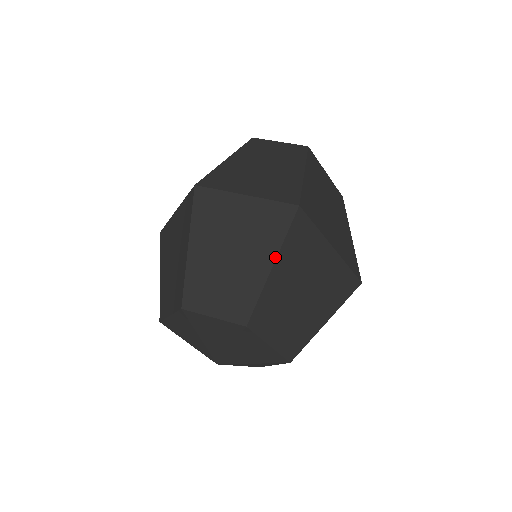
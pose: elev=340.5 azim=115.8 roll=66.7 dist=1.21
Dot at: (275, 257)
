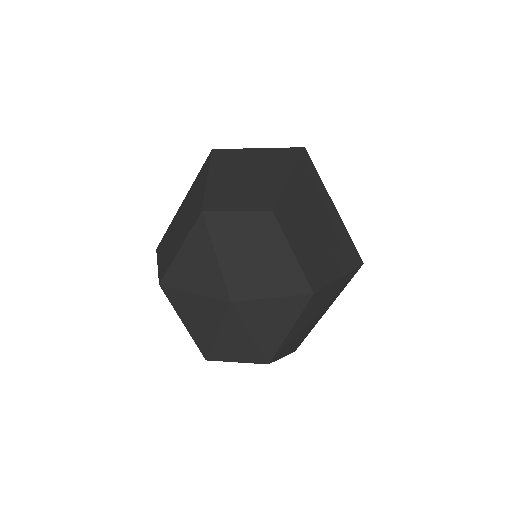
Dot at: (291, 171)
